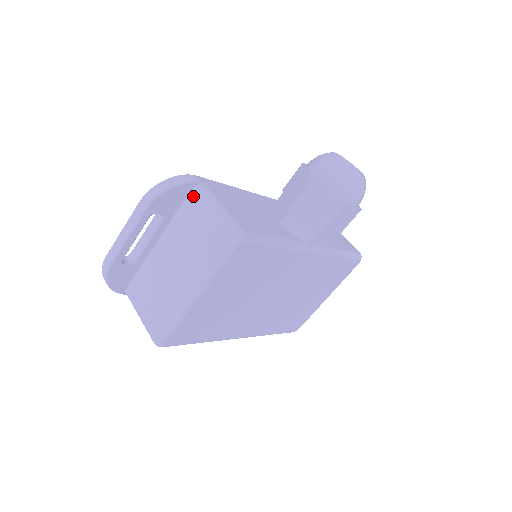
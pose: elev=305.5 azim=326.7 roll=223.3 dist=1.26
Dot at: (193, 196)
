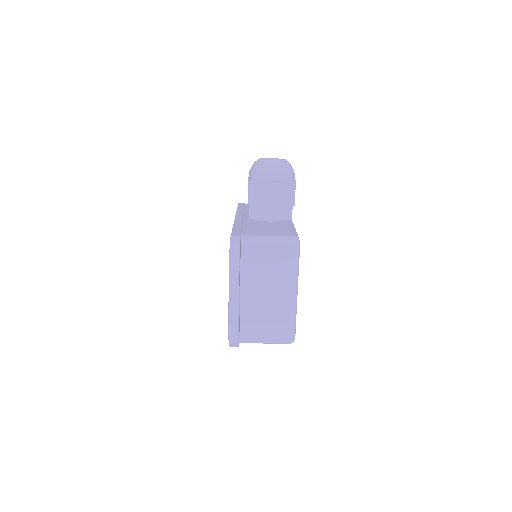
Dot at: (246, 246)
